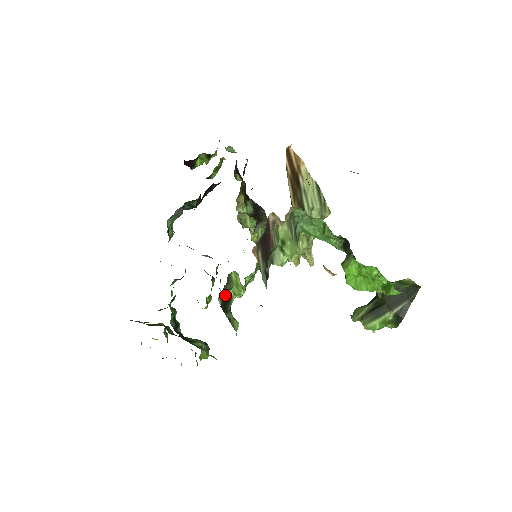
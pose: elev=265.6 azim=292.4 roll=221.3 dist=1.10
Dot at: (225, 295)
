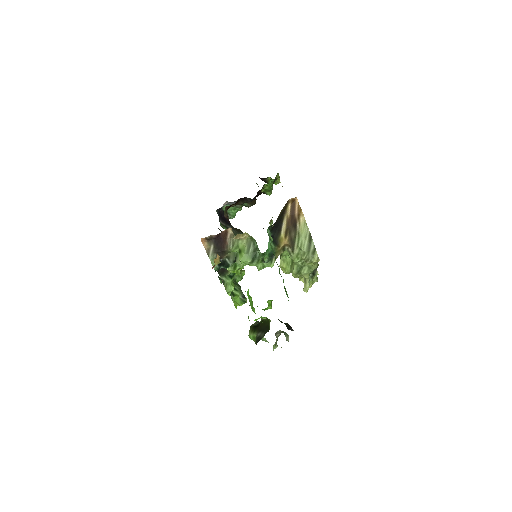
Dot at: occluded
